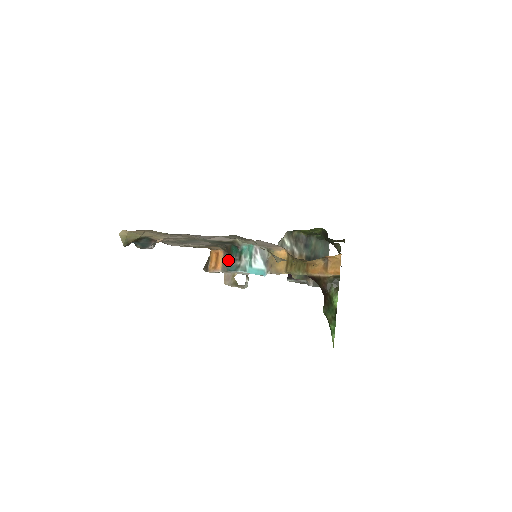
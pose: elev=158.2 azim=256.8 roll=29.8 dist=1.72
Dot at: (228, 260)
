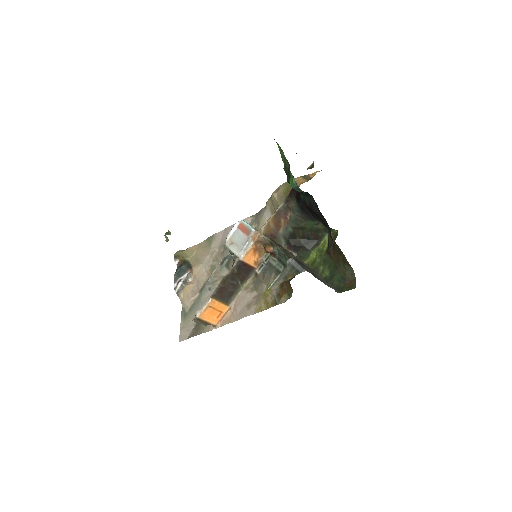
Dot at: (226, 292)
